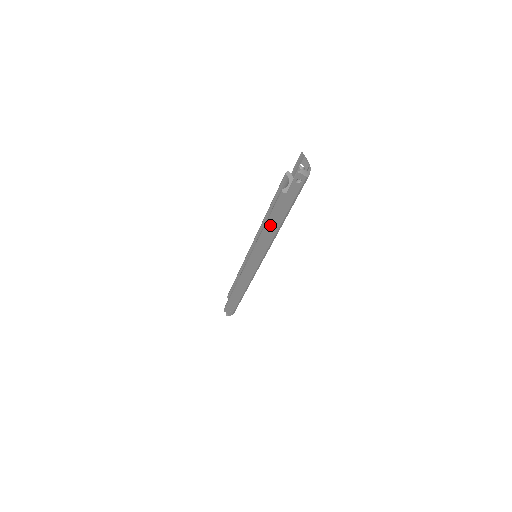
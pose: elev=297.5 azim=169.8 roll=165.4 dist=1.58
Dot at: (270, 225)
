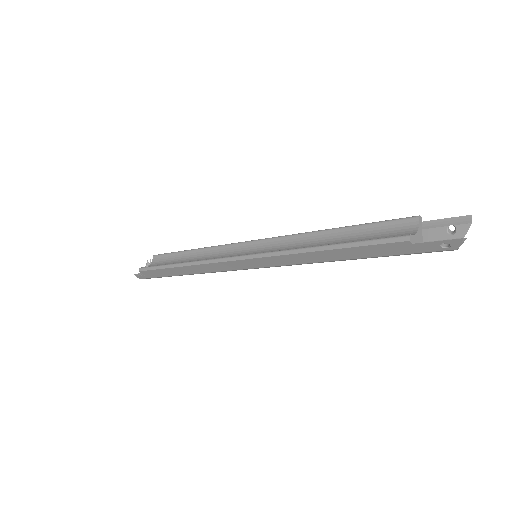
Dot at: (335, 251)
